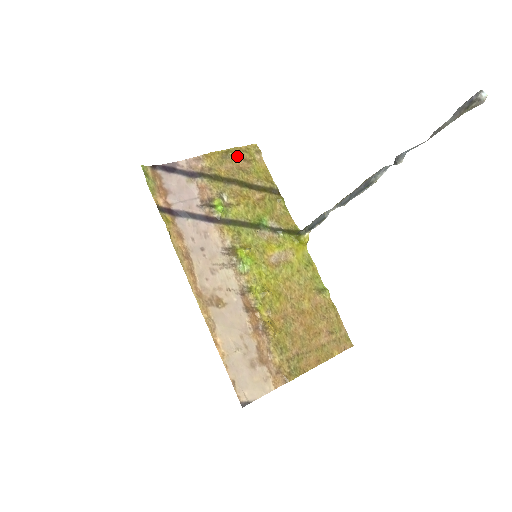
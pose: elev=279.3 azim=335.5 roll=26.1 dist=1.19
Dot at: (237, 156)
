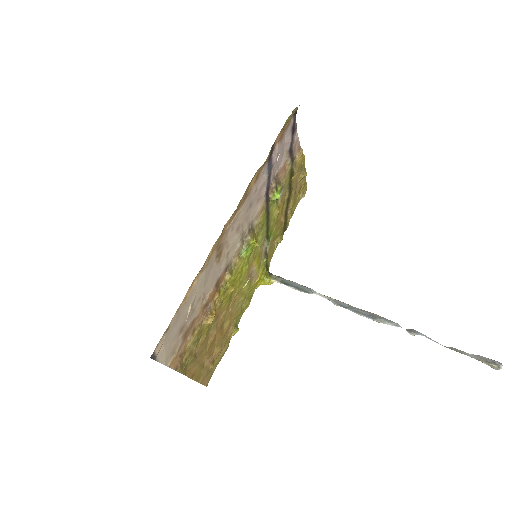
Dot at: (302, 179)
